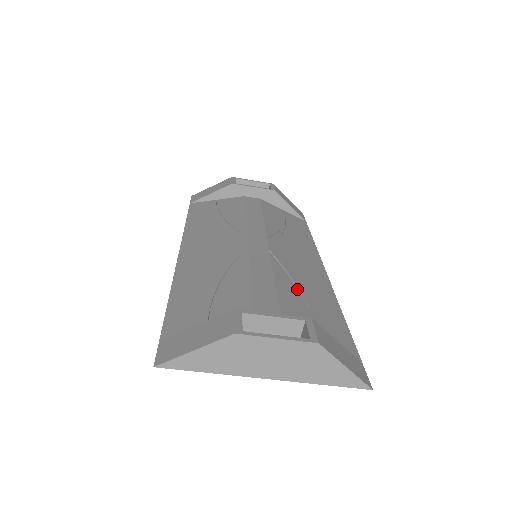
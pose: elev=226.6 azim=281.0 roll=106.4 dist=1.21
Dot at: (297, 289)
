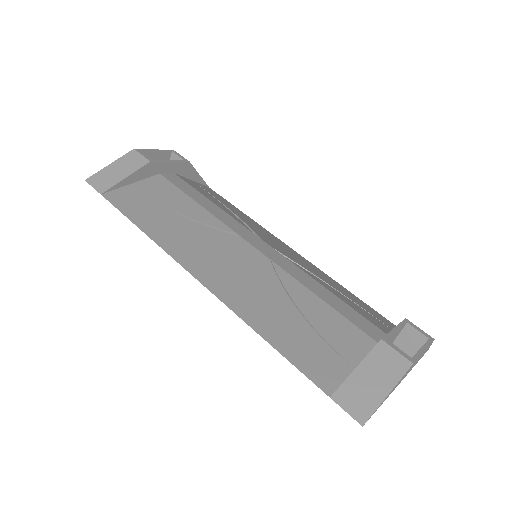
Dot at: (325, 283)
